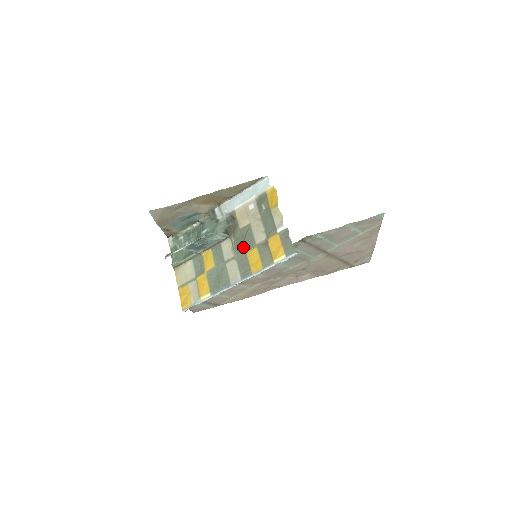
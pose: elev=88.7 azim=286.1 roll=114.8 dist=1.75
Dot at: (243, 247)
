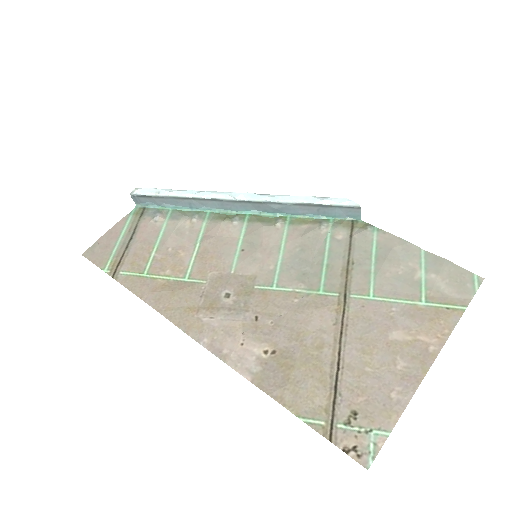
Dot at: occluded
